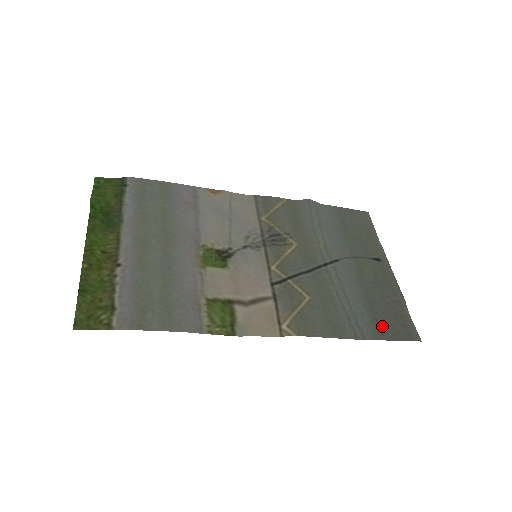
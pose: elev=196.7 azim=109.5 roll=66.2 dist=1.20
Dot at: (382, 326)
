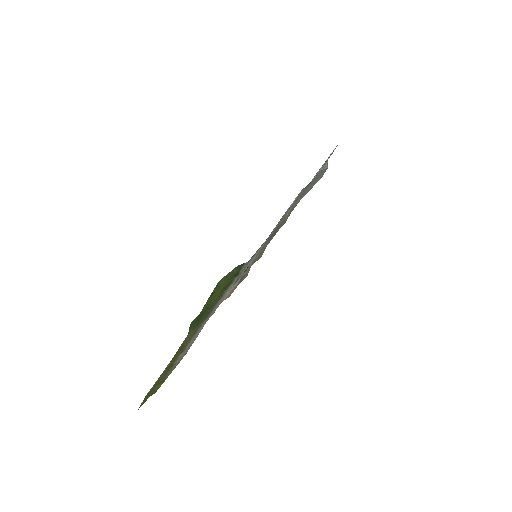
Dot at: occluded
